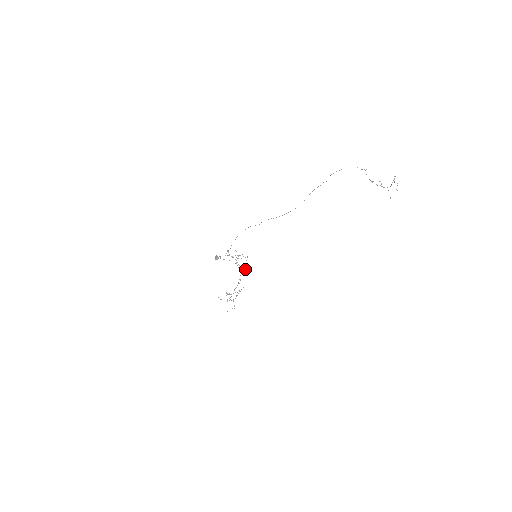
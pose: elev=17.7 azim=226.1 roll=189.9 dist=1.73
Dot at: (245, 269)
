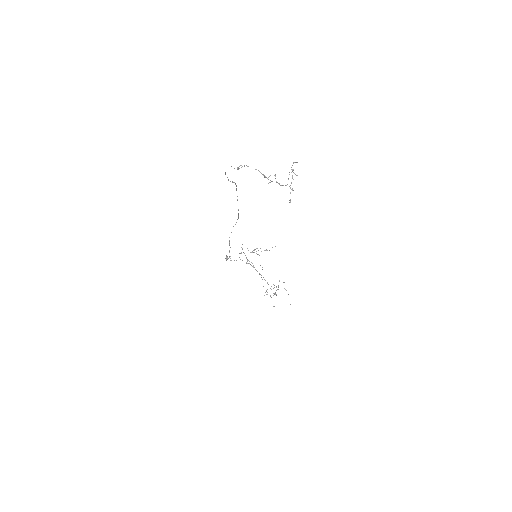
Dot at: occluded
